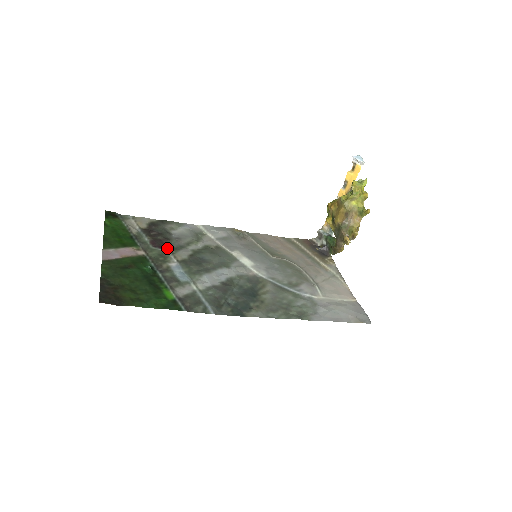
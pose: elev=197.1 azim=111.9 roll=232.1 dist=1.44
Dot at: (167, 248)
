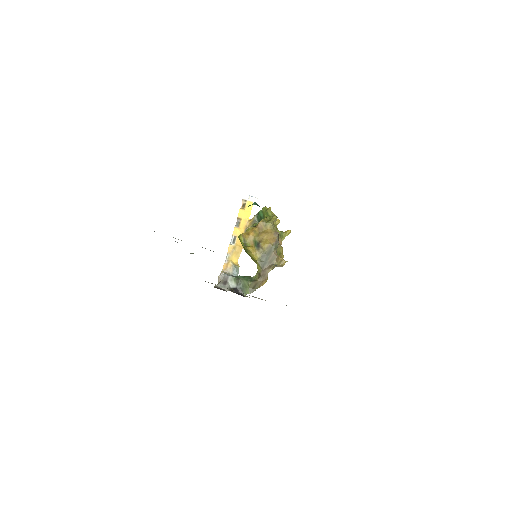
Dot at: occluded
